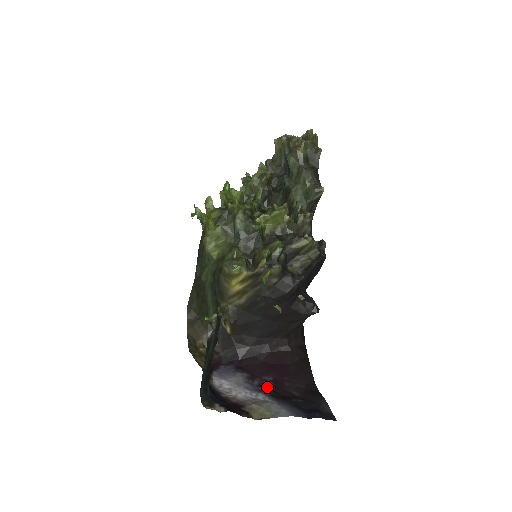
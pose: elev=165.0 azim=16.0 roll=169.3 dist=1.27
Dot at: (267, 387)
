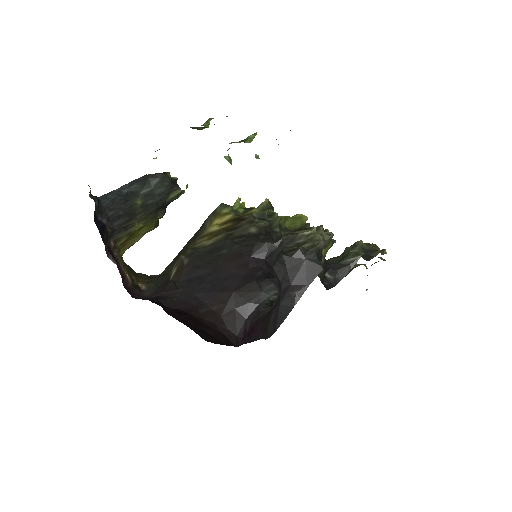
Dot at: occluded
